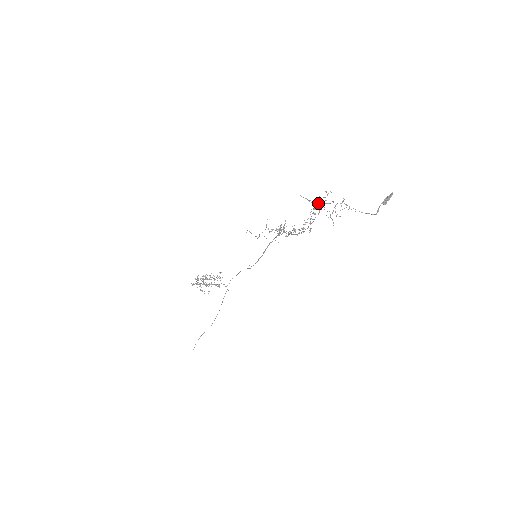
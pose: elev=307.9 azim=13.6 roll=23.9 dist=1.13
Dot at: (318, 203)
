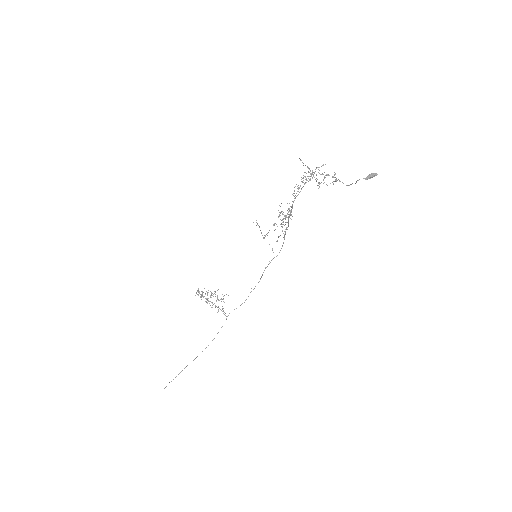
Dot at: occluded
